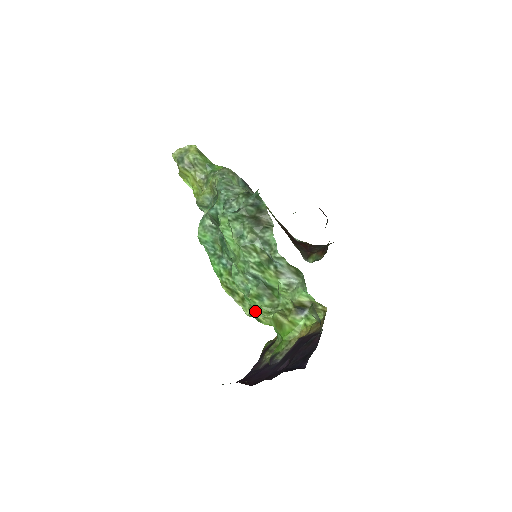
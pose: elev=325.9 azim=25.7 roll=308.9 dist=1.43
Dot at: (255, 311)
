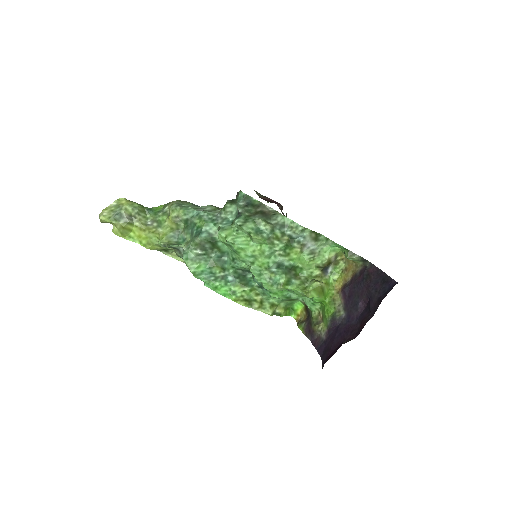
Dot at: (276, 307)
